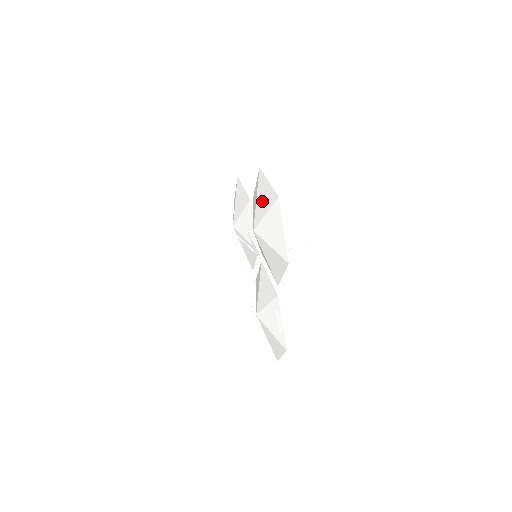
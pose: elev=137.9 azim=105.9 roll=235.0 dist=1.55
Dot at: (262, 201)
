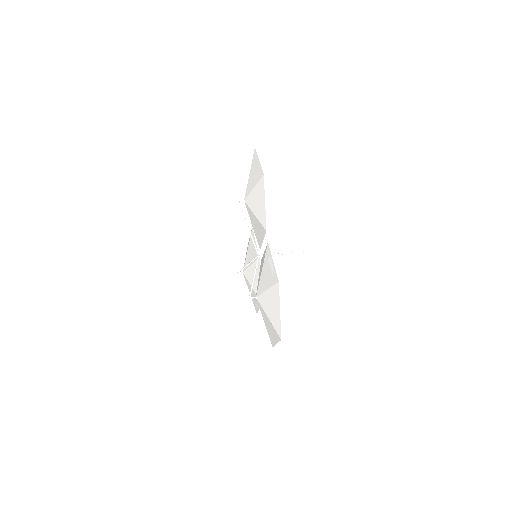
Dot at: occluded
